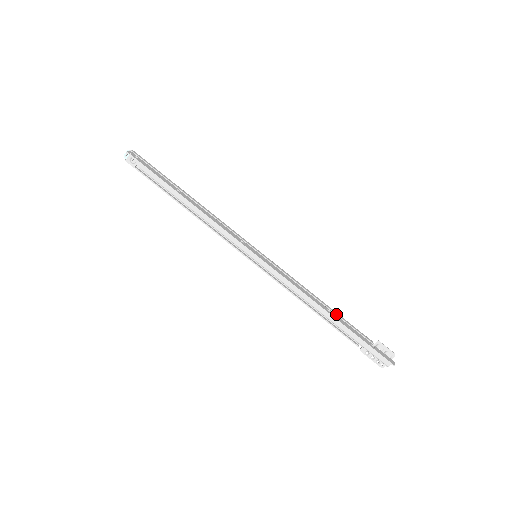
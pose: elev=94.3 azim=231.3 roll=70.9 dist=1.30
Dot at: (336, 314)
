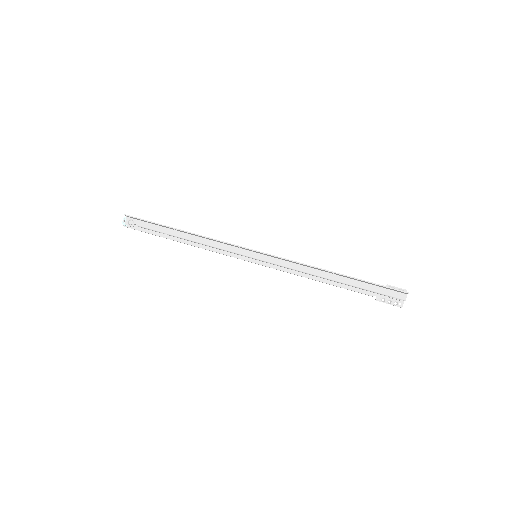
Dot at: (341, 276)
